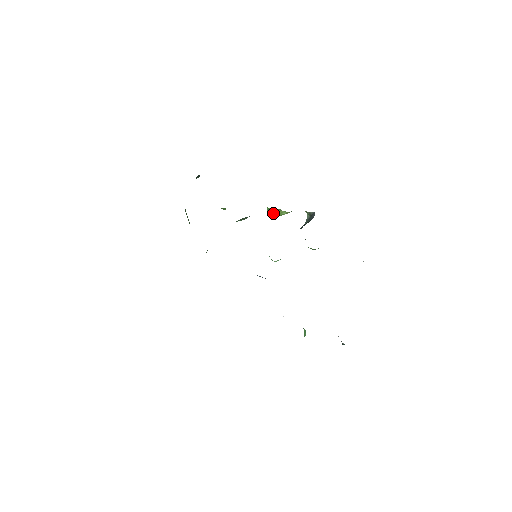
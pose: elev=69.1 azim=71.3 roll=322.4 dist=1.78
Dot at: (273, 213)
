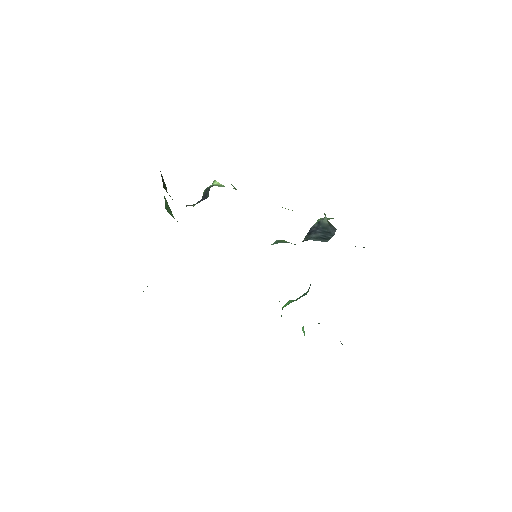
Dot at: occluded
